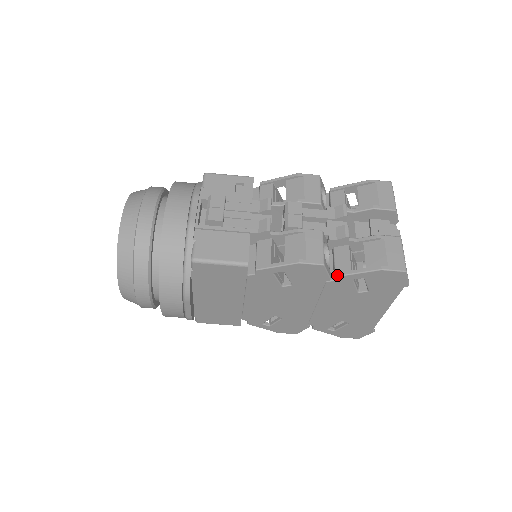
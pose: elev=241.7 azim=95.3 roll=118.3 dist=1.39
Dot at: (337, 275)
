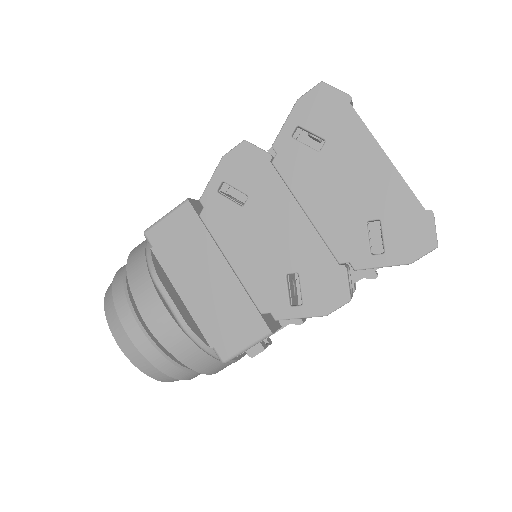
Dot at: (272, 145)
